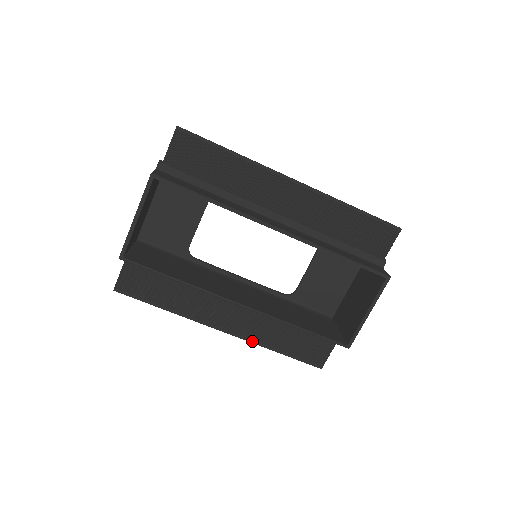
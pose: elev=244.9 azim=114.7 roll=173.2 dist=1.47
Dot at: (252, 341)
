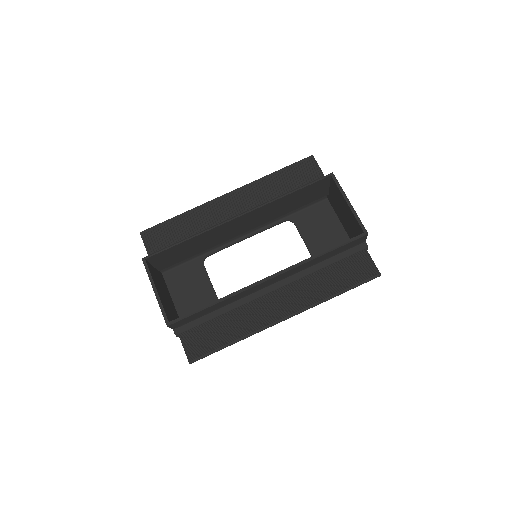
Dot at: (313, 305)
